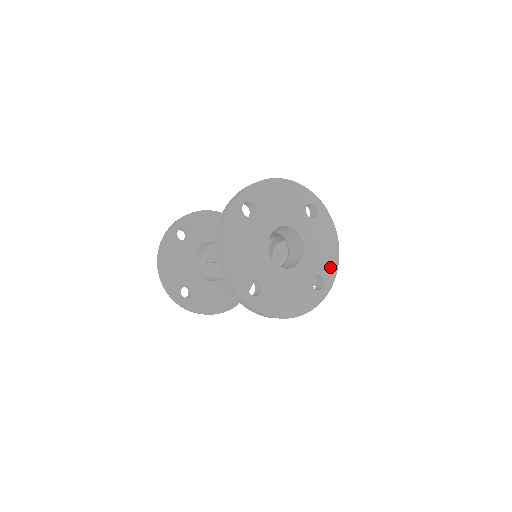
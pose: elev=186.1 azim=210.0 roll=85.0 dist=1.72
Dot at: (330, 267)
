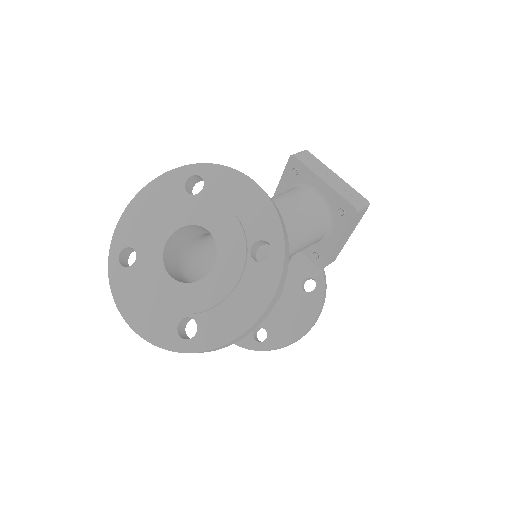
Dot at: (264, 218)
